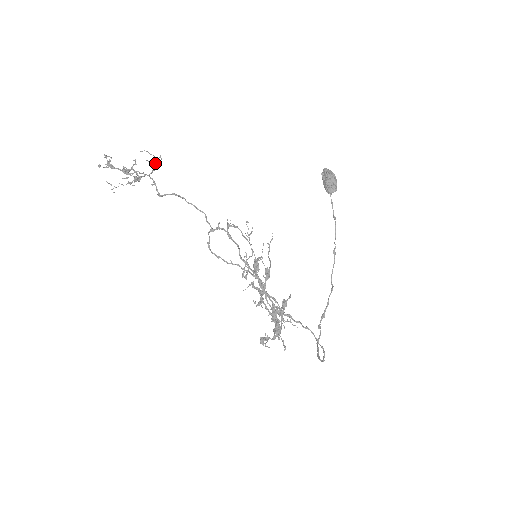
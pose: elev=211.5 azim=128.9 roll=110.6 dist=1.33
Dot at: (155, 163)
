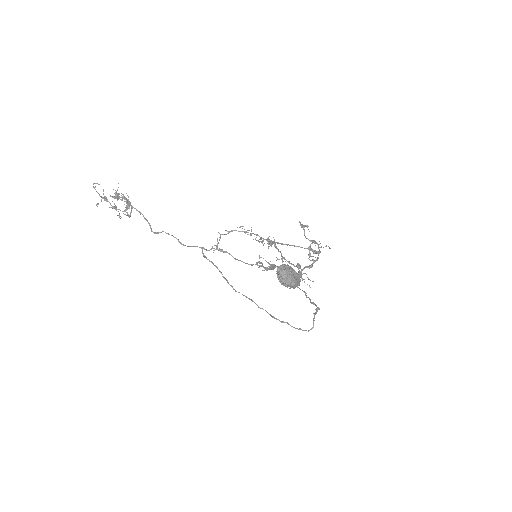
Dot at: occluded
